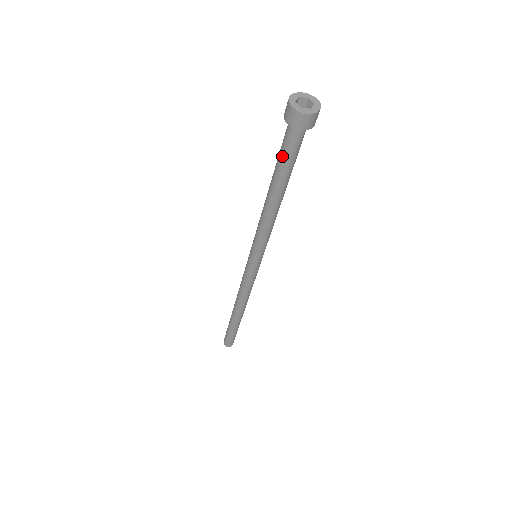
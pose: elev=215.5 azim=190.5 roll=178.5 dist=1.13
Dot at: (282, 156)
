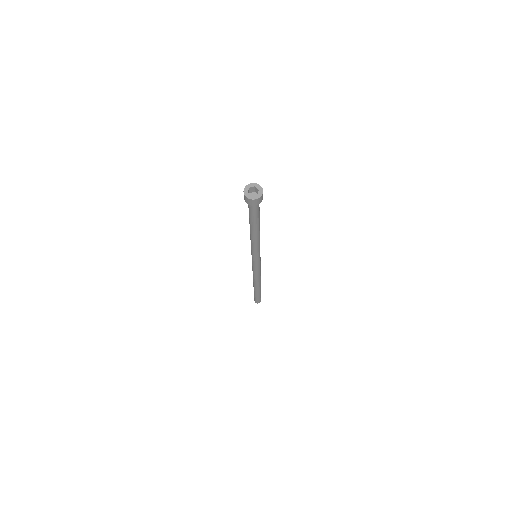
Dot at: (251, 215)
